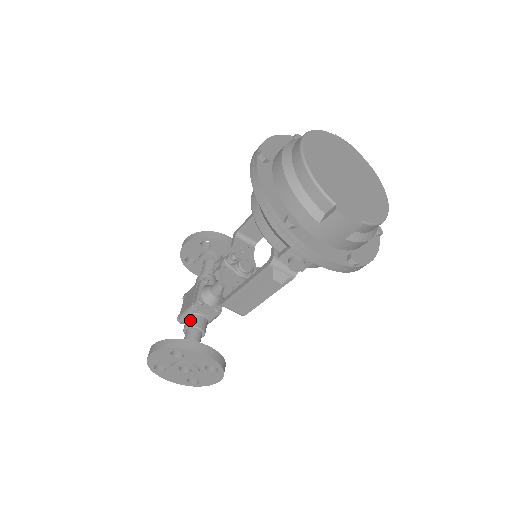
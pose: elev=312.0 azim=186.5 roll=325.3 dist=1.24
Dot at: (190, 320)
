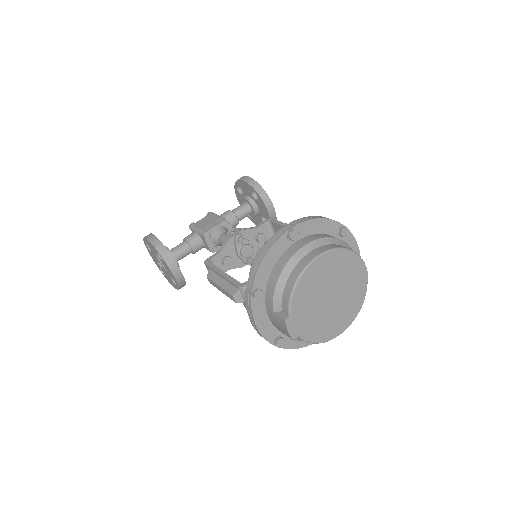
Dot at: (193, 238)
